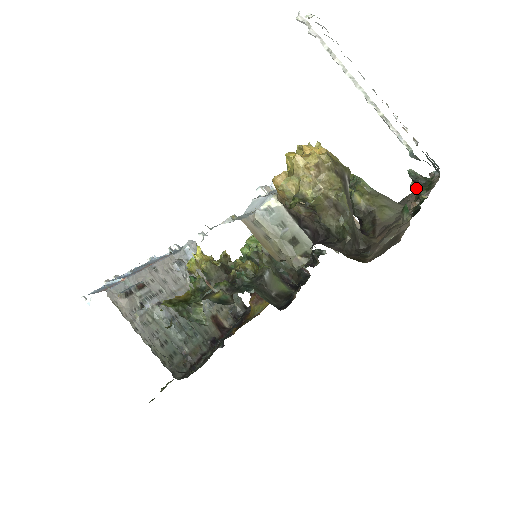
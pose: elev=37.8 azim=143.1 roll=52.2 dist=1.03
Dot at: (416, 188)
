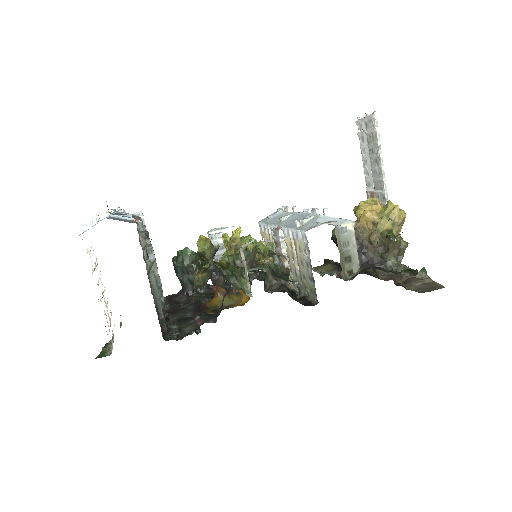
Dot at: occluded
